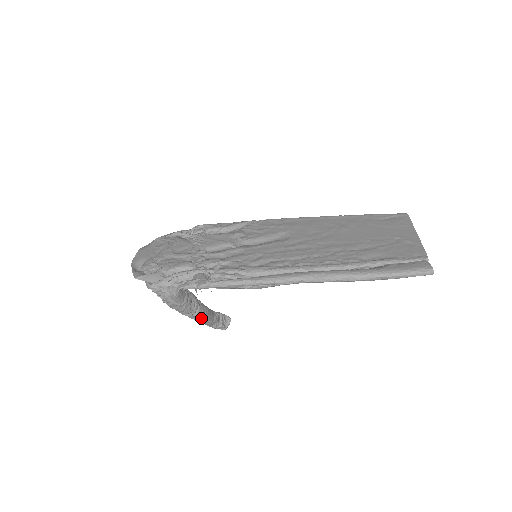
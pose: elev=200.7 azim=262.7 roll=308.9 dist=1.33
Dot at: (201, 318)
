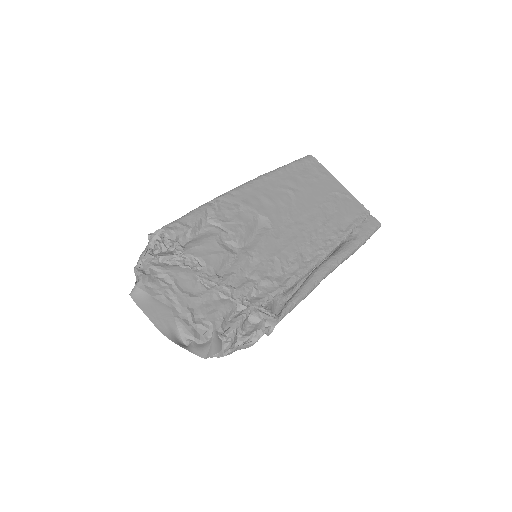
Dot at: occluded
